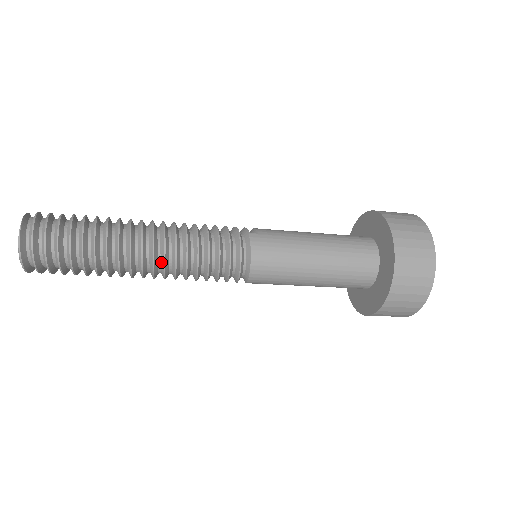
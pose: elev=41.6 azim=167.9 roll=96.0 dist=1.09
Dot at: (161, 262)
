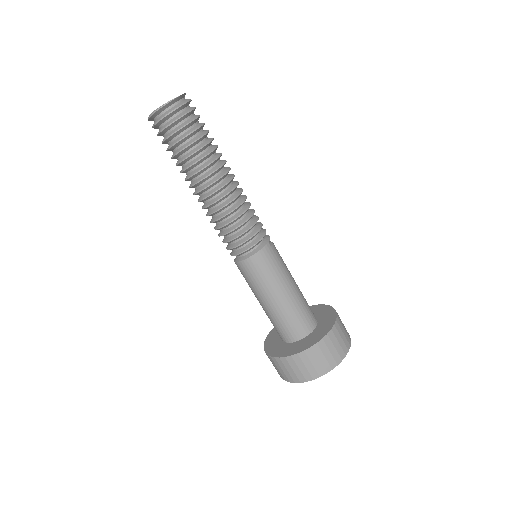
Dot at: (213, 200)
